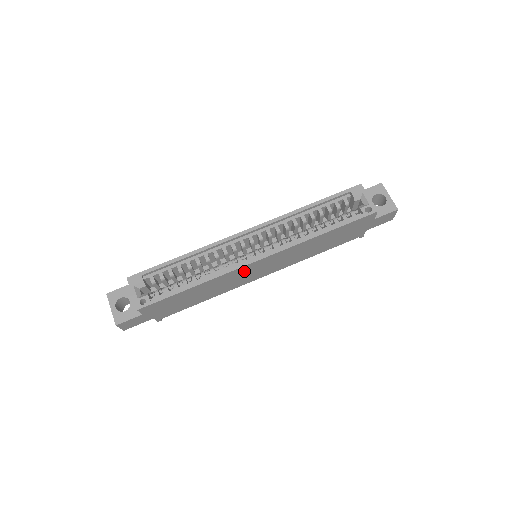
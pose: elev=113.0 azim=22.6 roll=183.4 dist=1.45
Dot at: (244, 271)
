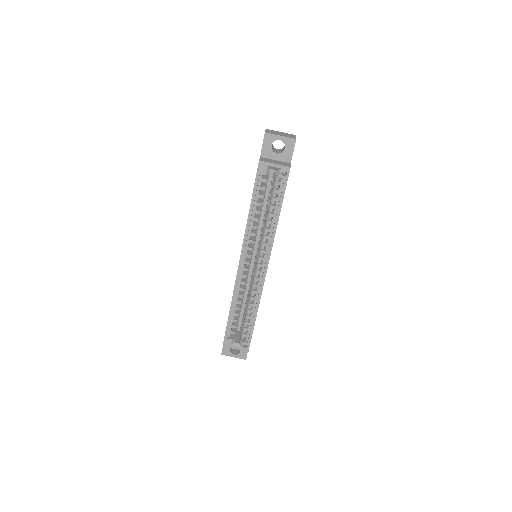
Dot at: occluded
